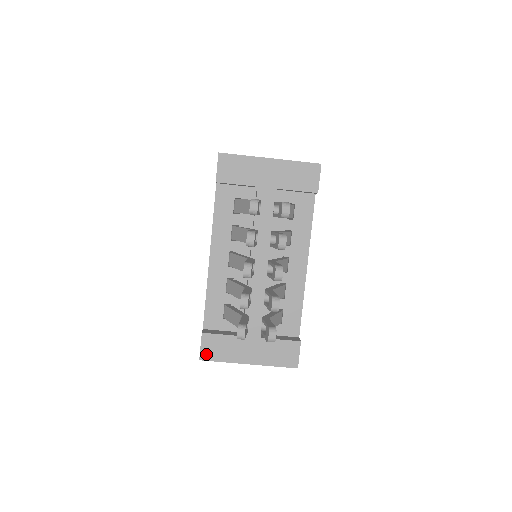
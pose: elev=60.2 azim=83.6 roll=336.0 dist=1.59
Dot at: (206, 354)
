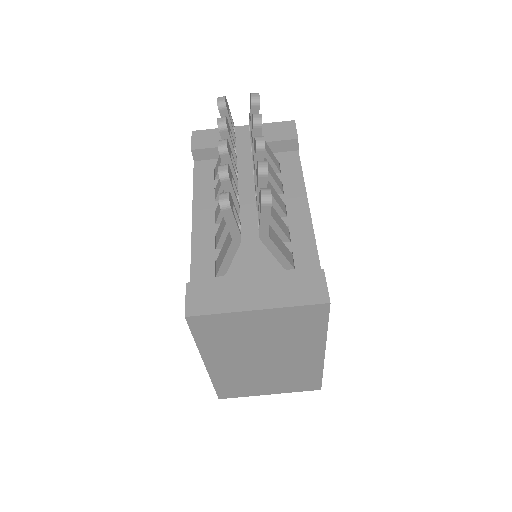
Dot at: (194, 307)
